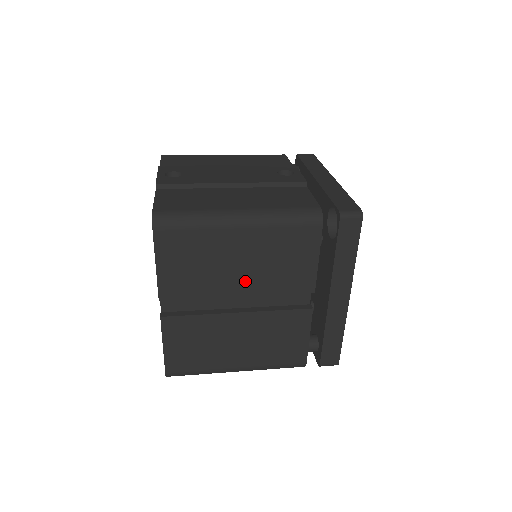
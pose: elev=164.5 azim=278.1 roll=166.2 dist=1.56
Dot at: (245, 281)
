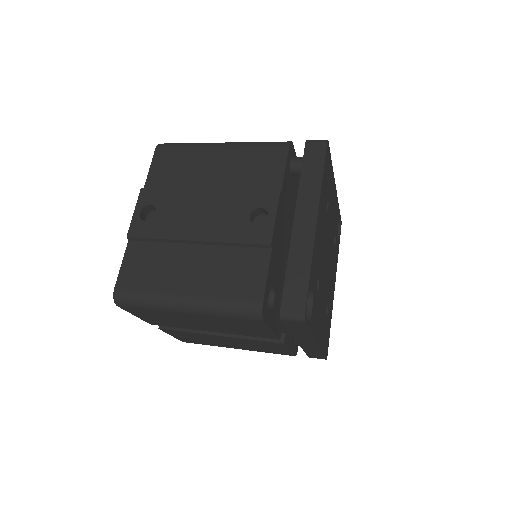
Dot at: (212, 328)
